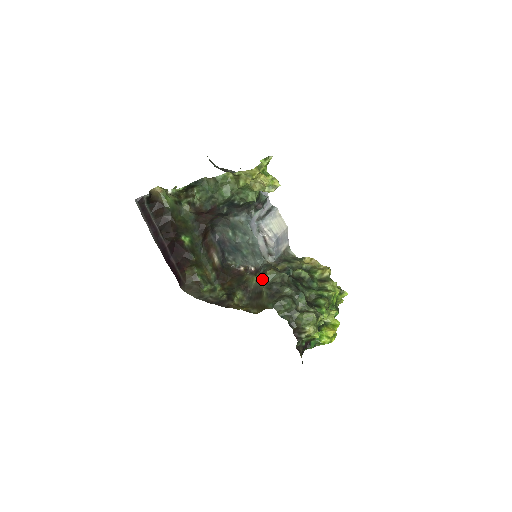
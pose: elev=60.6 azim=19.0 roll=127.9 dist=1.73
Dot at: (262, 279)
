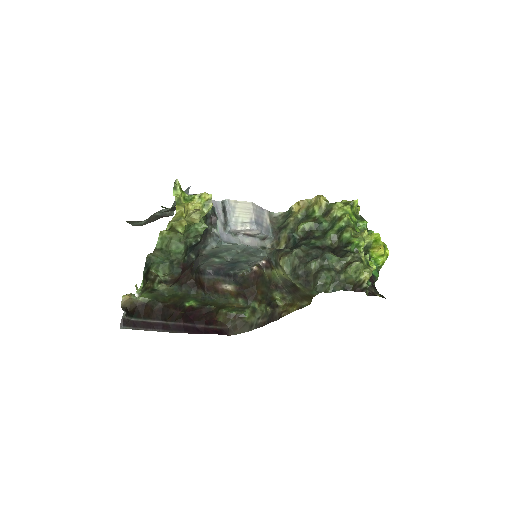
Dot at: (282, 273)
